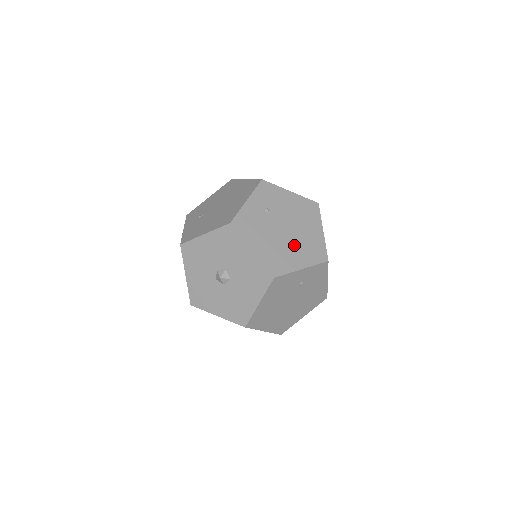
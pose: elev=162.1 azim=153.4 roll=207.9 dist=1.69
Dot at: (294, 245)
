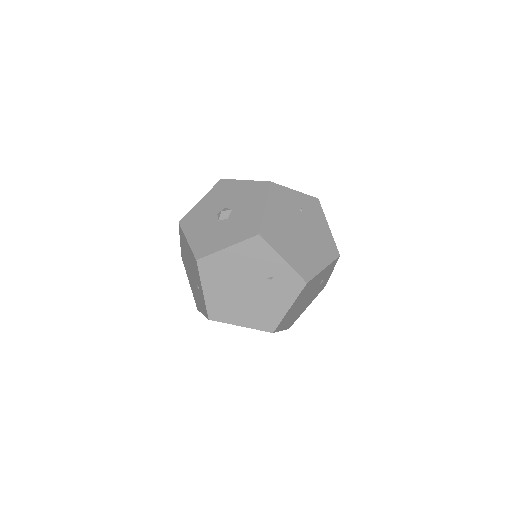
Dot at: (295, 244)
